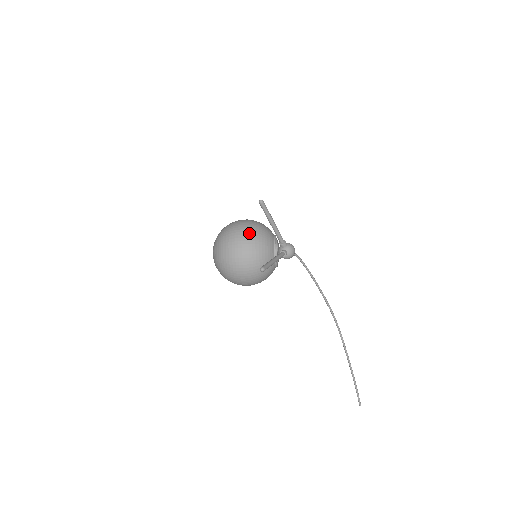
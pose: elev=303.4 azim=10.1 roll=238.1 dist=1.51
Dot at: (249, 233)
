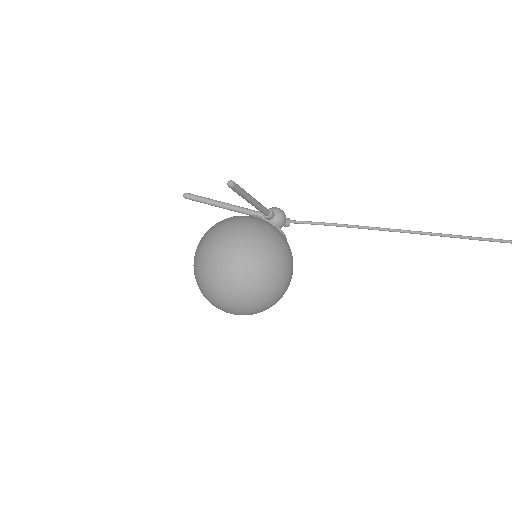
Dot at: (210, 228)
